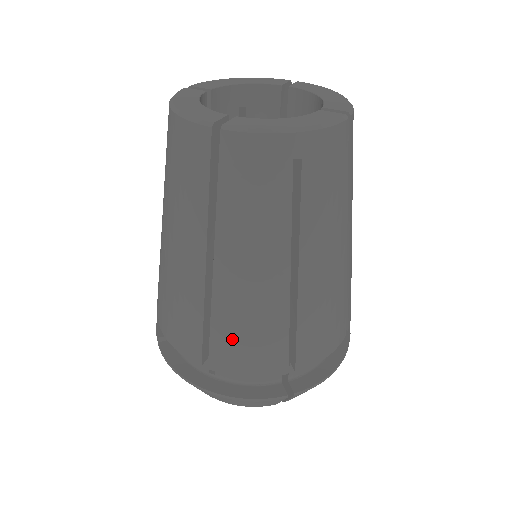
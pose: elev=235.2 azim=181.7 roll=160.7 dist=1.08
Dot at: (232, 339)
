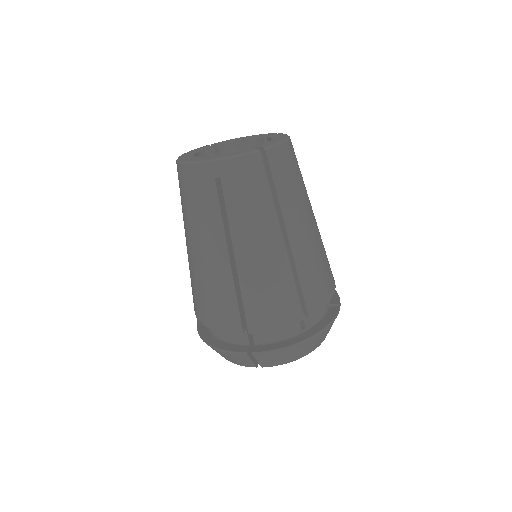
Dot at: (313, 282)
